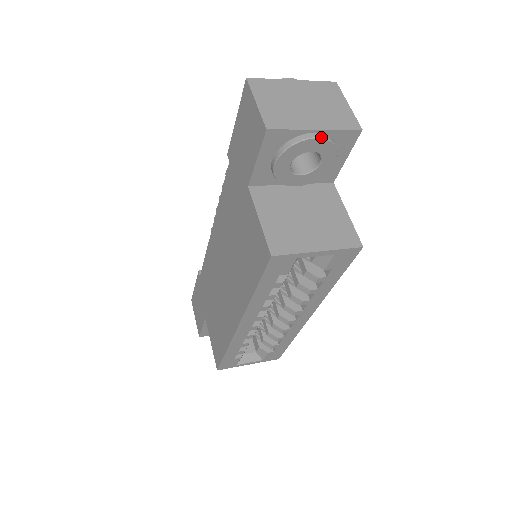
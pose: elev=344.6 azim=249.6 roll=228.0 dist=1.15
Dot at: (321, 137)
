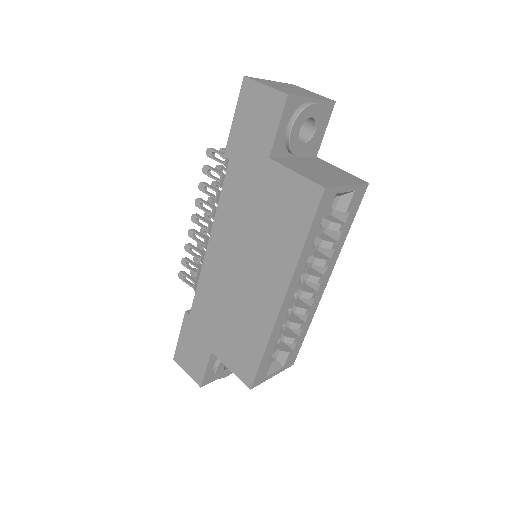
Dot at: (318, 103)
